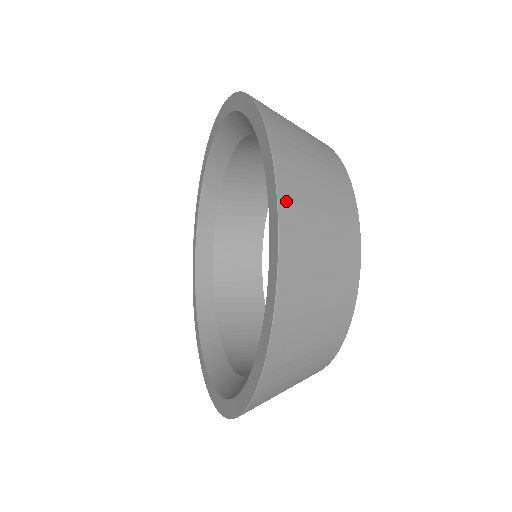
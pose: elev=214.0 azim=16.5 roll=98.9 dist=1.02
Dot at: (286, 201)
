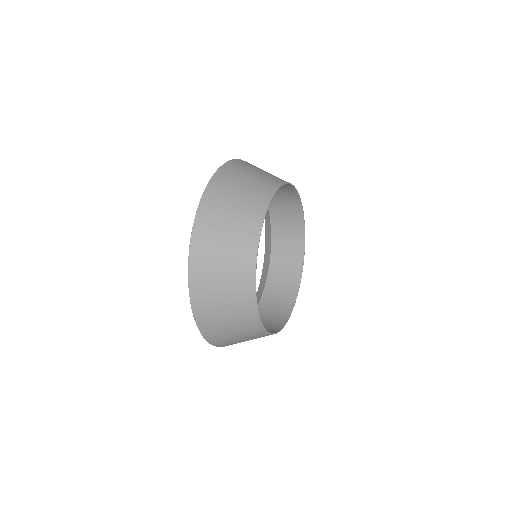
Dot at: (198, 233)
